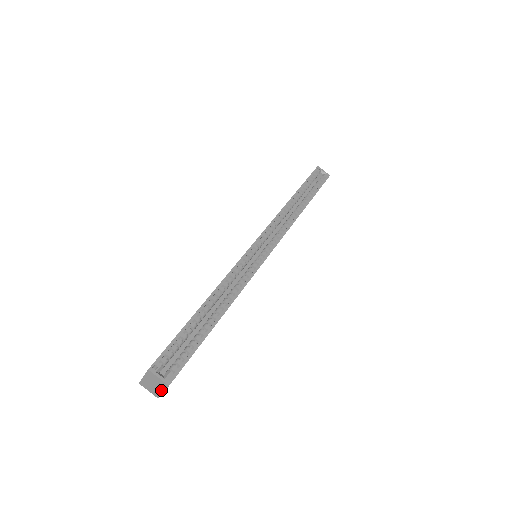
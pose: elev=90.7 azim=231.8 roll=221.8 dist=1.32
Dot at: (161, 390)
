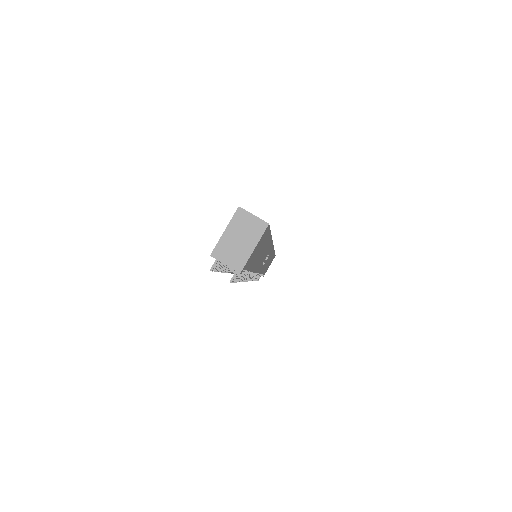
Dot at: (251, 245)
